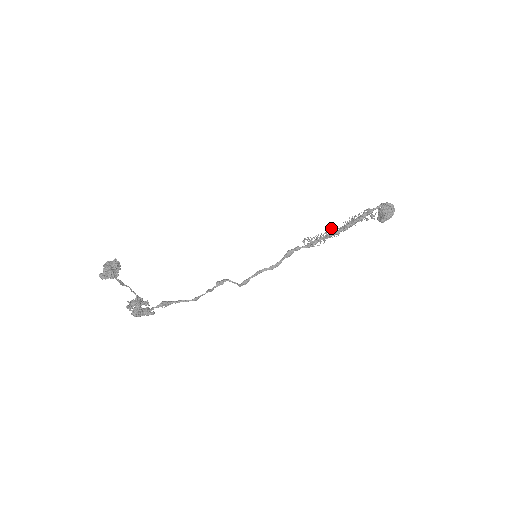
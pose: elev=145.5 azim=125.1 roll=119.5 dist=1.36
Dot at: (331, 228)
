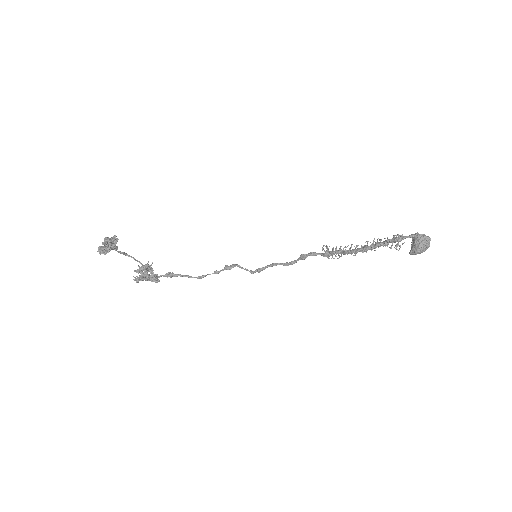
Dot at: (352, 244)
